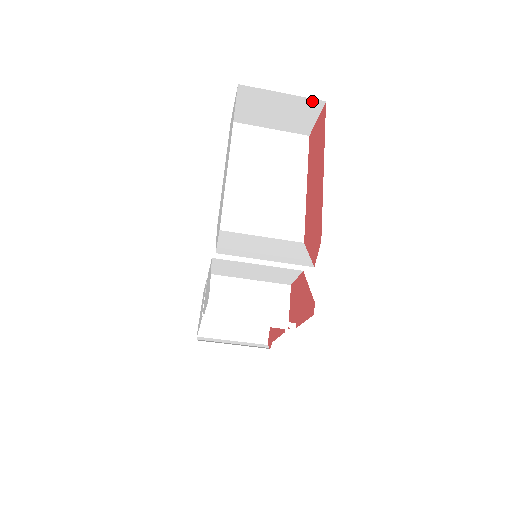
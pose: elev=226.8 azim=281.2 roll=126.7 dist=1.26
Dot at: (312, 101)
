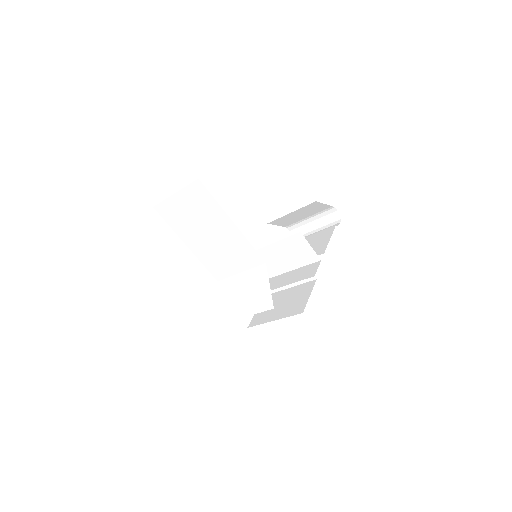
Dot at: occluded
